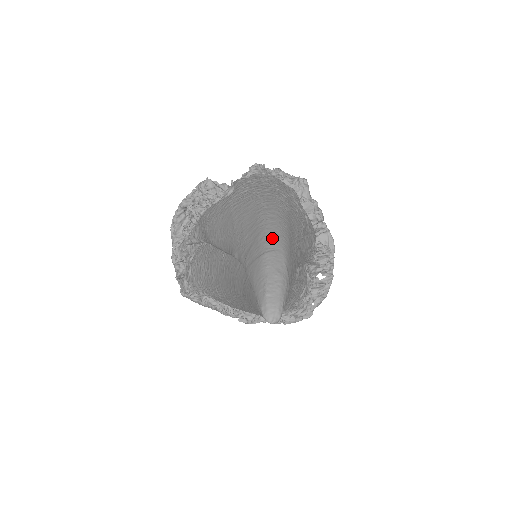
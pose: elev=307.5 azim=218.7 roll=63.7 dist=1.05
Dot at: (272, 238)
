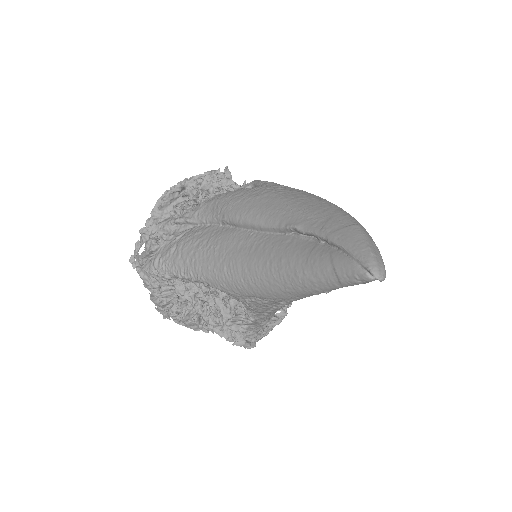
Dot at: (354, 218)
